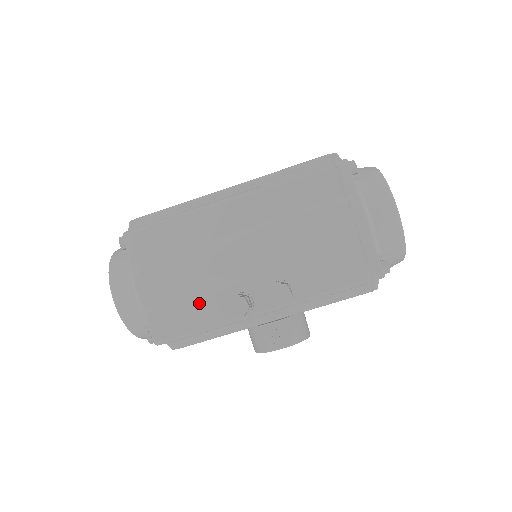
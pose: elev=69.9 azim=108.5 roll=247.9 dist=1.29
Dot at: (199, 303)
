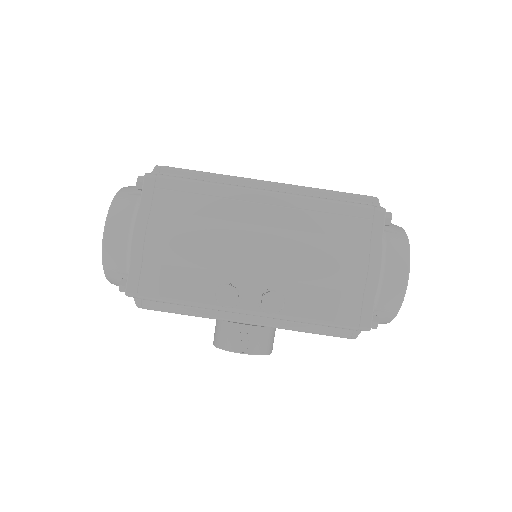
Dot at: (188, 275)
